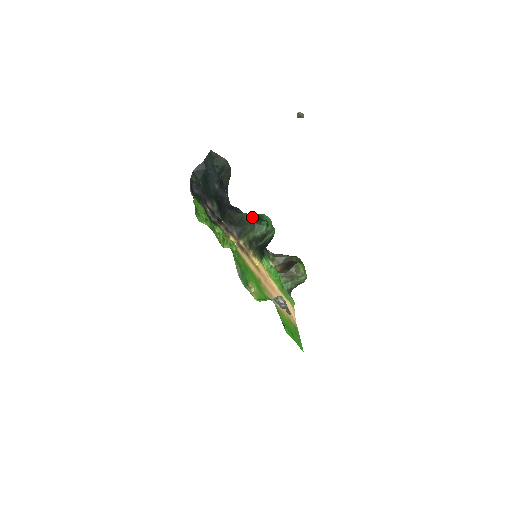
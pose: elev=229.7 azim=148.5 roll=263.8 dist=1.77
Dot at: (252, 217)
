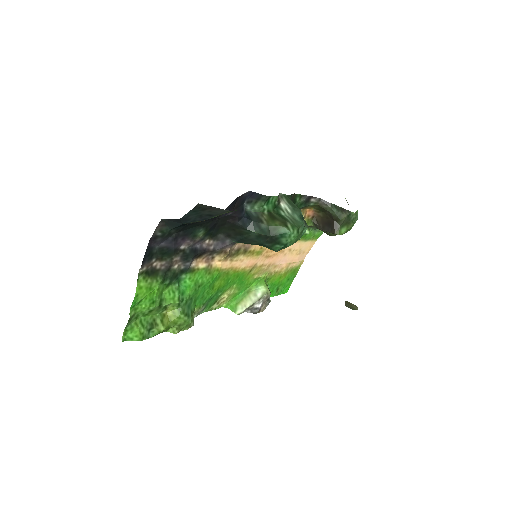
Dot at: (263, 237)
